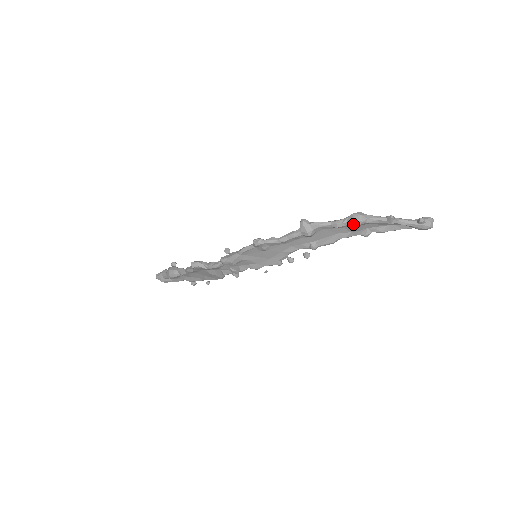
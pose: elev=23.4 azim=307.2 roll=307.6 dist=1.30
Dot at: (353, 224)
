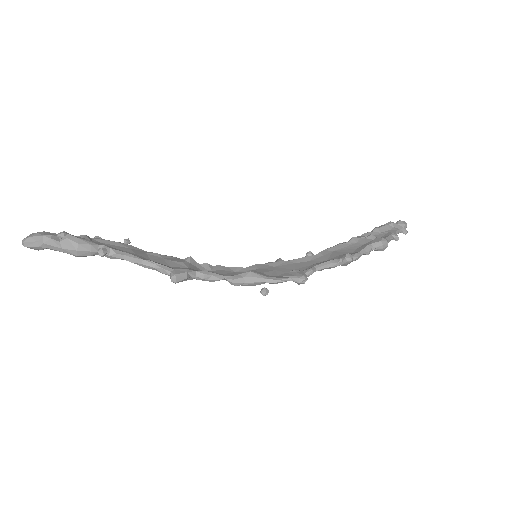
Dot at: occluded
